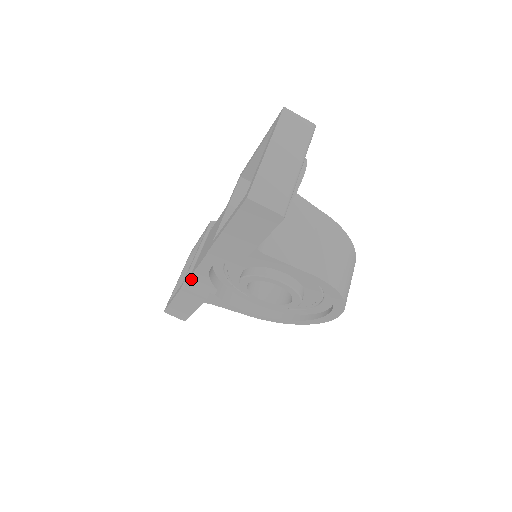
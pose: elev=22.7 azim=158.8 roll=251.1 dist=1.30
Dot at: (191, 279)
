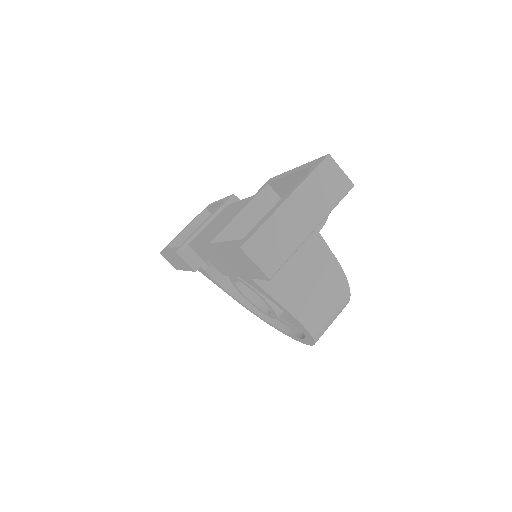
Dot at: (188, 247)
